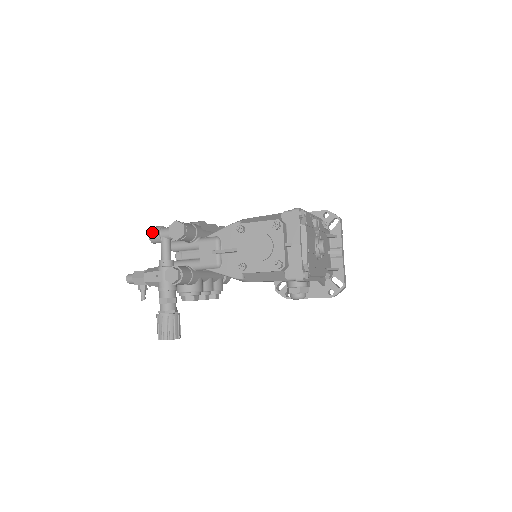
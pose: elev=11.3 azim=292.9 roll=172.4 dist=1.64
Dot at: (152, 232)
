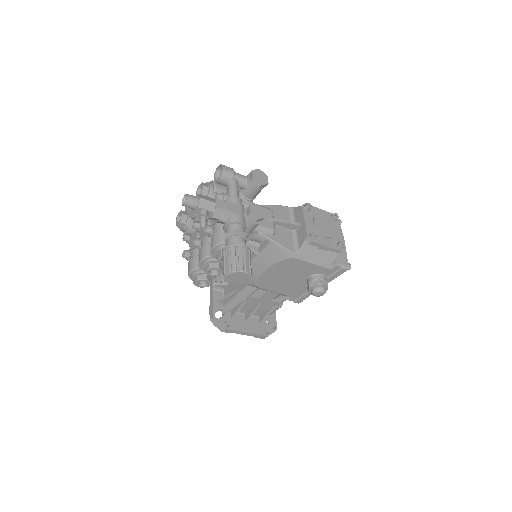
Dot at: (227, 167)
